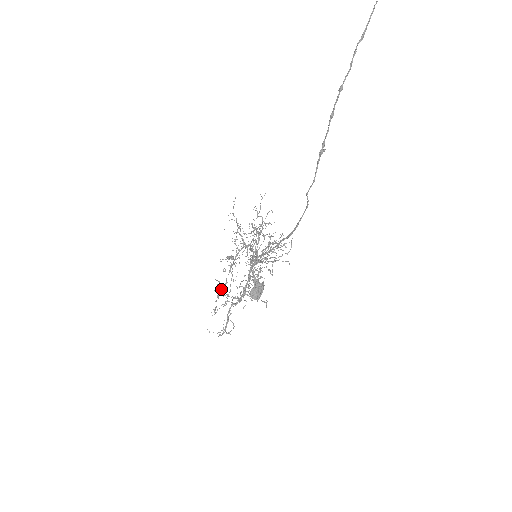
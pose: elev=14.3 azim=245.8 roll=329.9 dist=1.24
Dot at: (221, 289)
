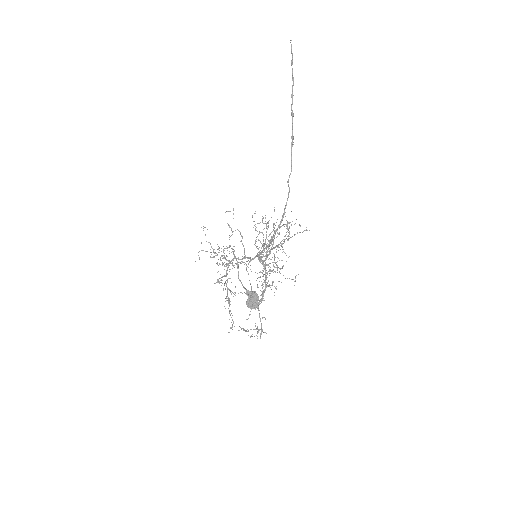
Dot at: (229, 306)
